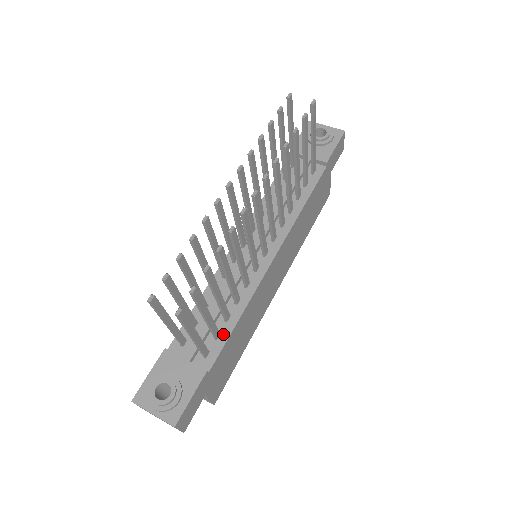
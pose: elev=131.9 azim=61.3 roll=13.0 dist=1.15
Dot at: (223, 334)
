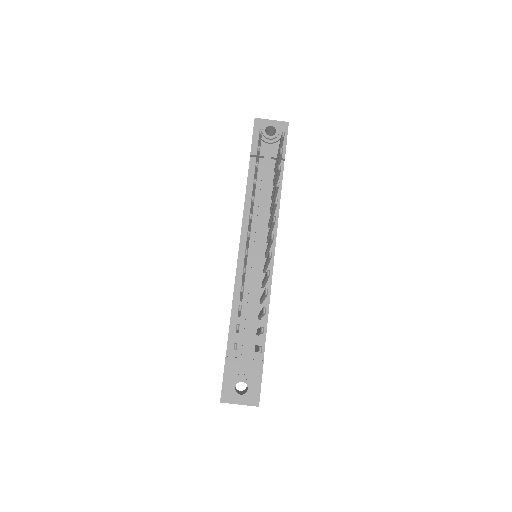
Dot at: occluded
